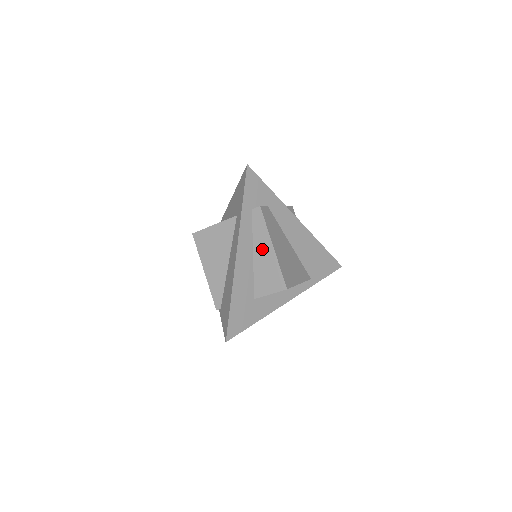
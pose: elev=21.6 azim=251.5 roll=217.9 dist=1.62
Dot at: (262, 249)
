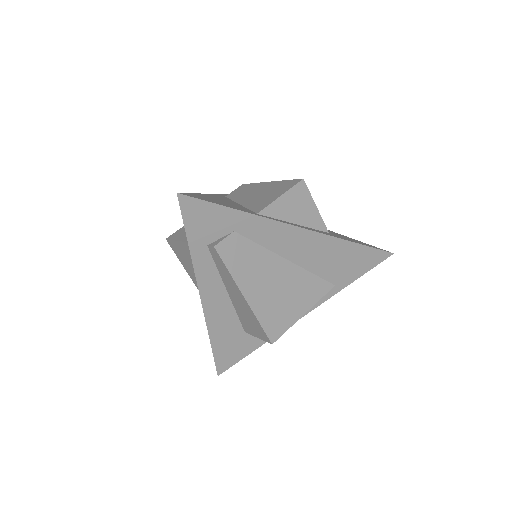
Dot at: (234, 293)
